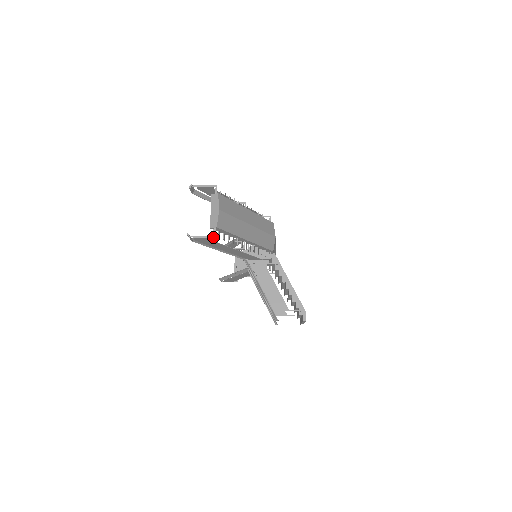
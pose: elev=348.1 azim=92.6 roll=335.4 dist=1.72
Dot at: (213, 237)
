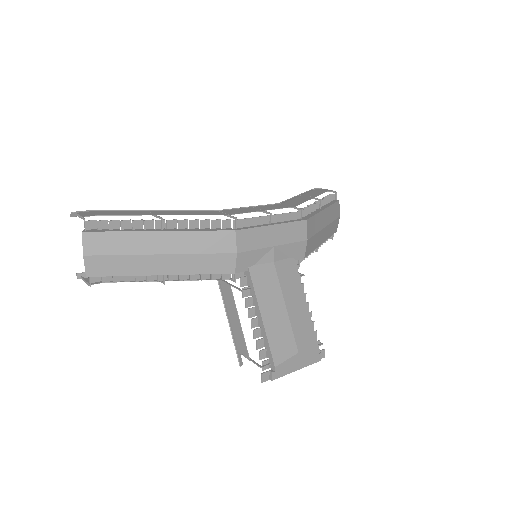
Dot at: (90, 285)
